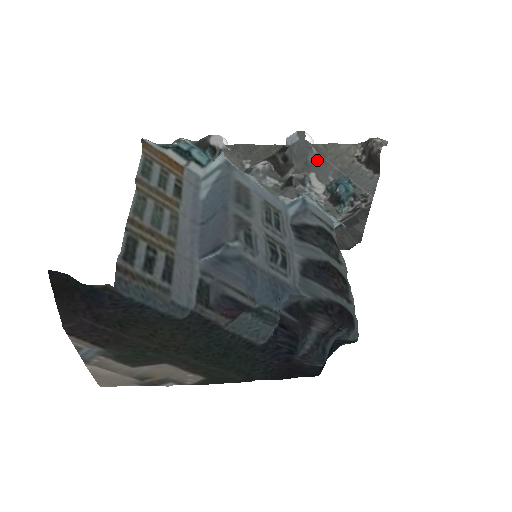
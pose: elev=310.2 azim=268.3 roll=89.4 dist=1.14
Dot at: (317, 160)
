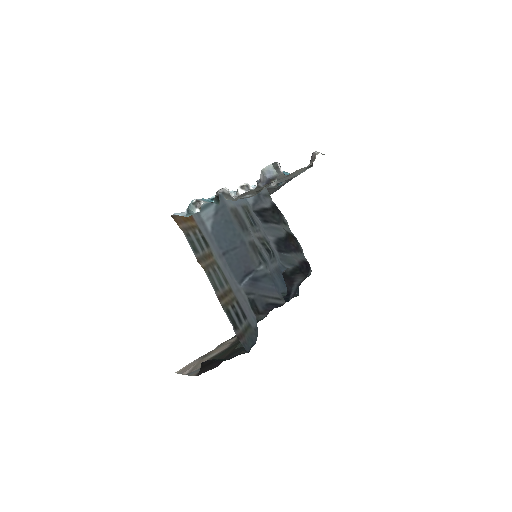
Dot at: (283, 177)
